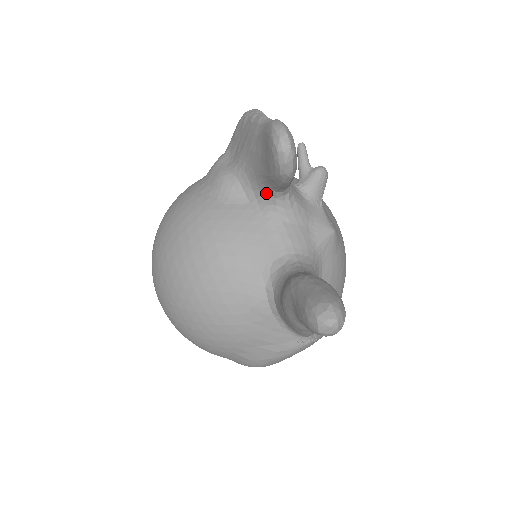
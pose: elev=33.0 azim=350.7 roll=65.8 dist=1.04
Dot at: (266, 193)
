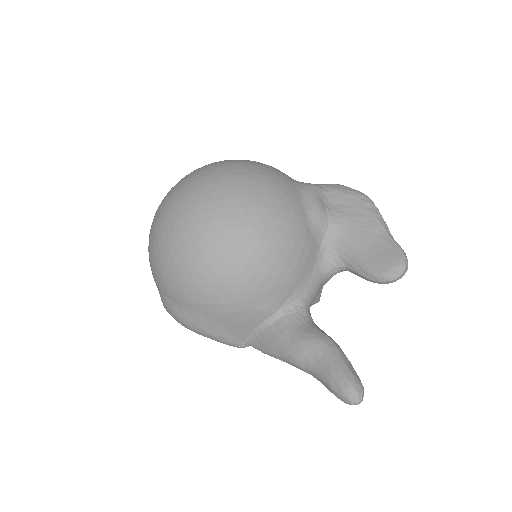
Dot at: (337, 257)
